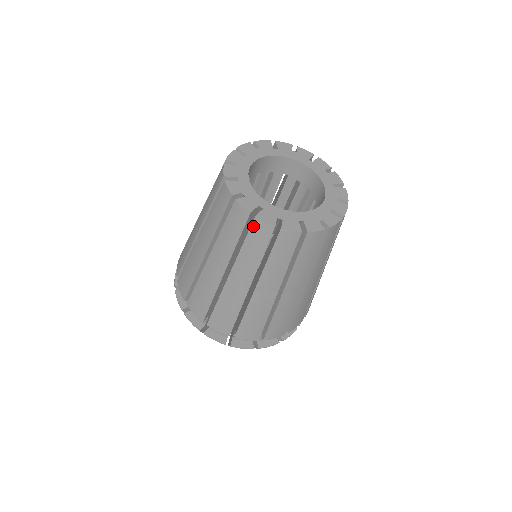
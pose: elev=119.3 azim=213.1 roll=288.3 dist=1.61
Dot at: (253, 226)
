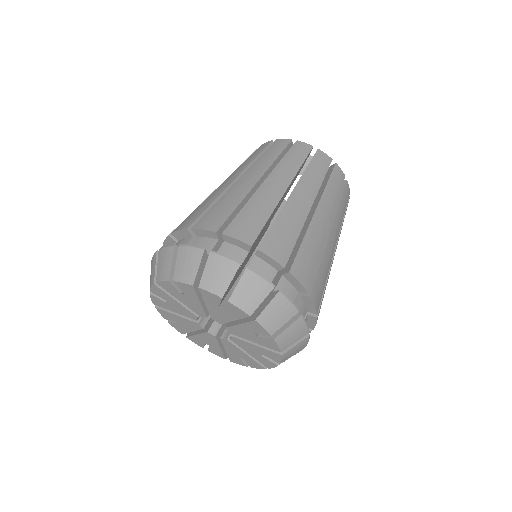
Dot at: (316, 154)
